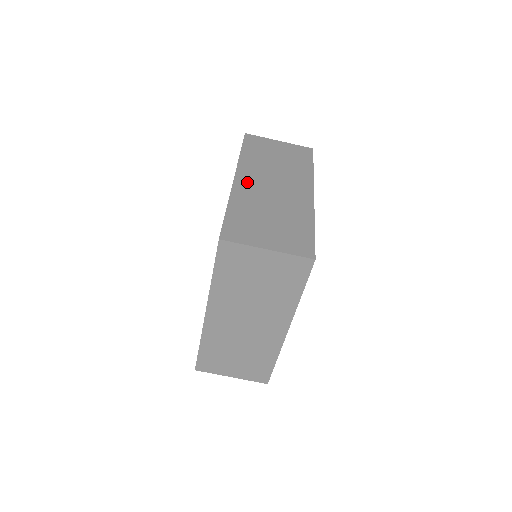
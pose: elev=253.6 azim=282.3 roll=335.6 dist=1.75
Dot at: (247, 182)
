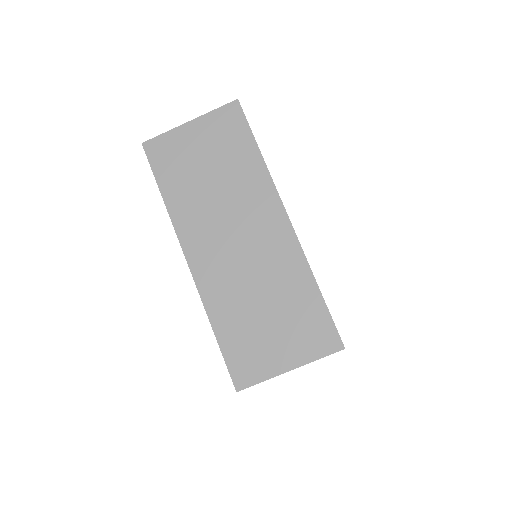
Dot at: (205, 260)
